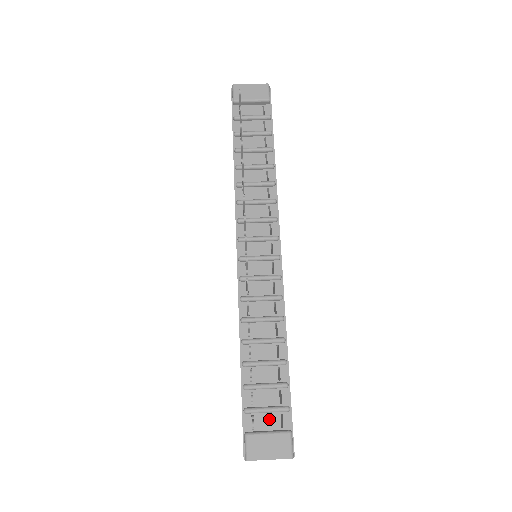
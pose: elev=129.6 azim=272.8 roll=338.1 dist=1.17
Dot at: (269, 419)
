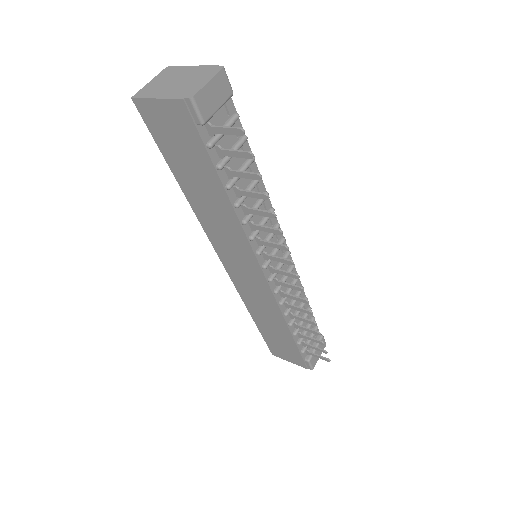
Dot at: (311, 341)
